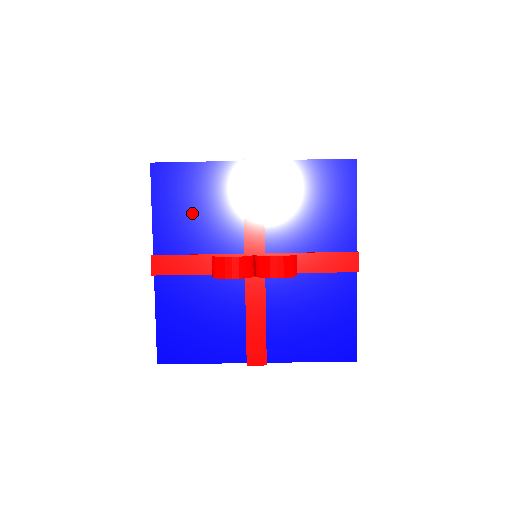
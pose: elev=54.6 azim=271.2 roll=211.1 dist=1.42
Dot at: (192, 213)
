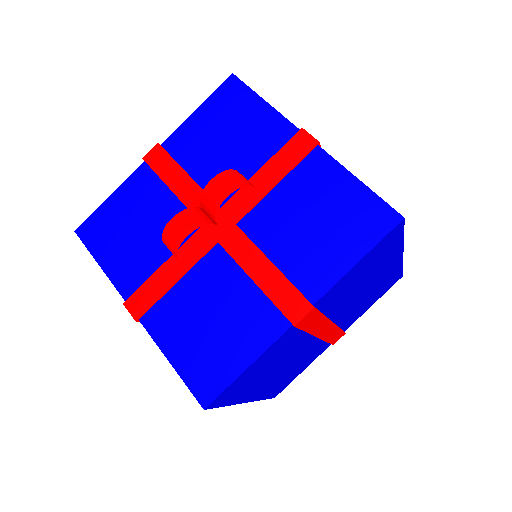
Dot at: (134, 237)
